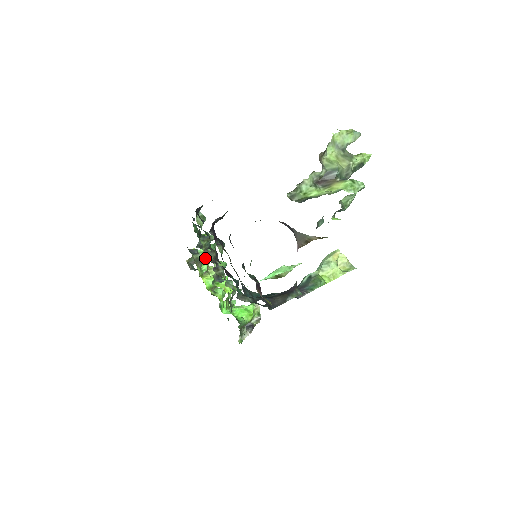
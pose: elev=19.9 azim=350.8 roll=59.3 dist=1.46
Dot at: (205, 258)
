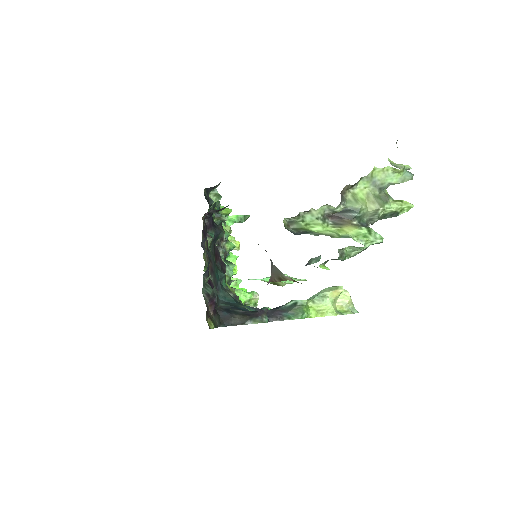
Dot at: (226, 228)
